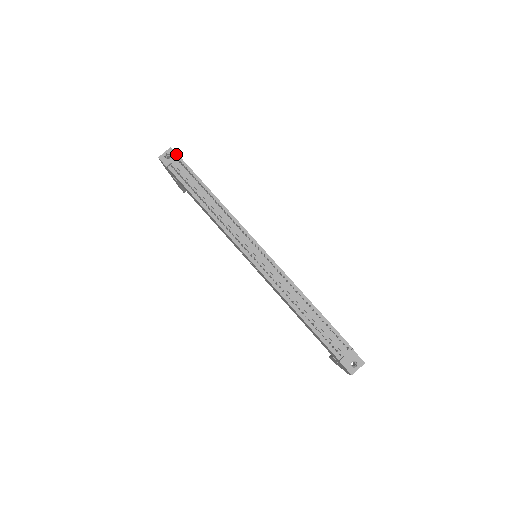
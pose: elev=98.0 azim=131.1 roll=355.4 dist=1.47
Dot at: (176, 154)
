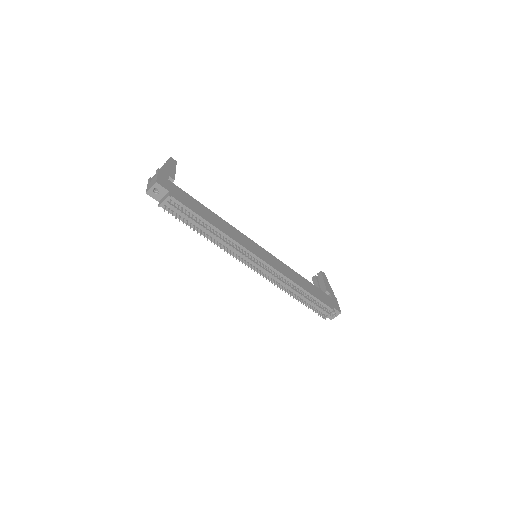
Dot at: (164, 188)
